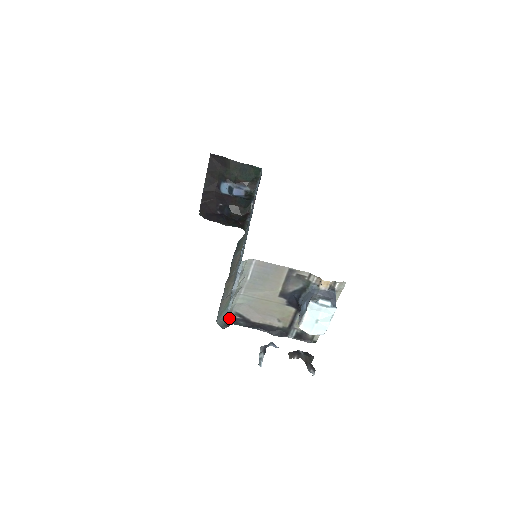
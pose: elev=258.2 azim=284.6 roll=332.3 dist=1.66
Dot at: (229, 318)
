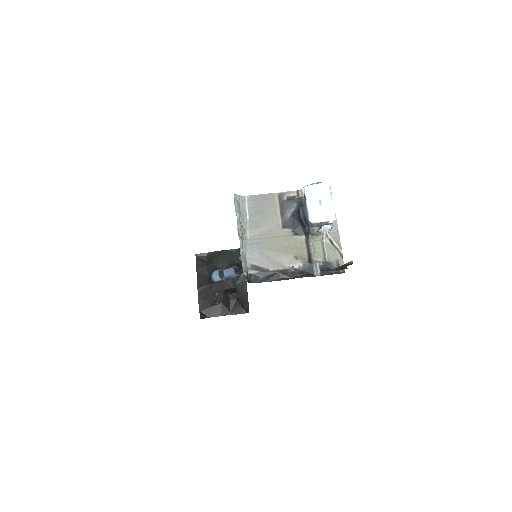
Dot at: (246, 272)
